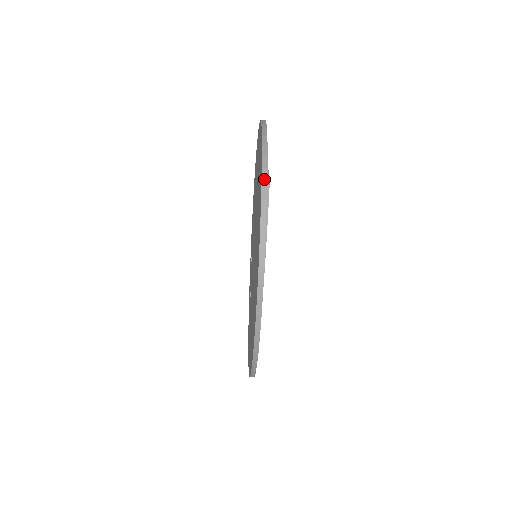
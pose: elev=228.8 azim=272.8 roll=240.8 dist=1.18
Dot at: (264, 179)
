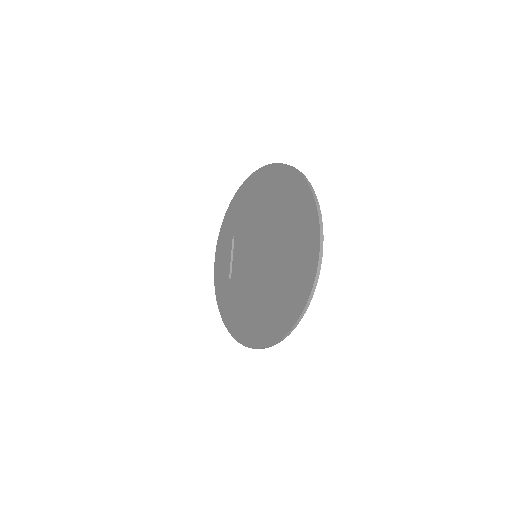
Dot at: (321, 246)
